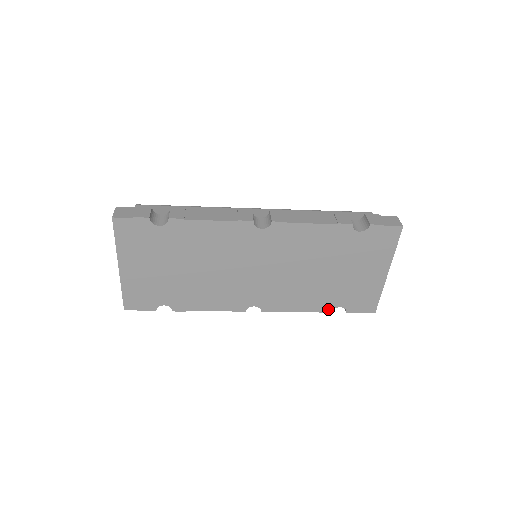
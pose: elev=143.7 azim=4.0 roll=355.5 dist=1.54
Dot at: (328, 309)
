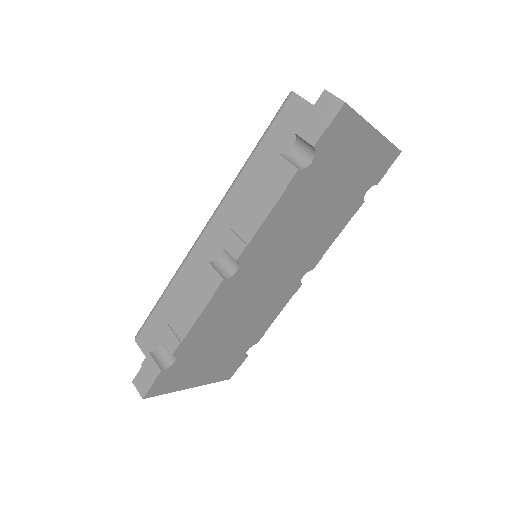
Dot at: (359, 204)
